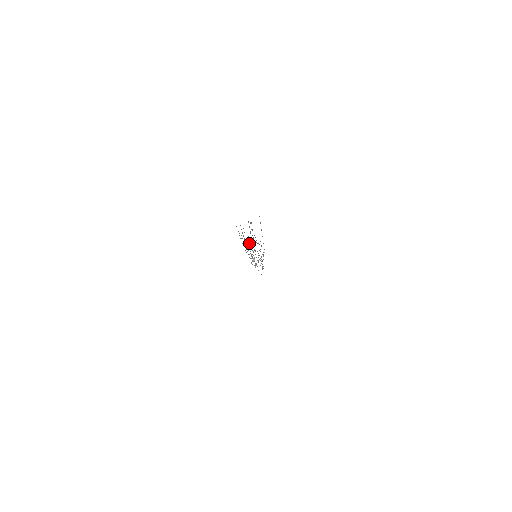
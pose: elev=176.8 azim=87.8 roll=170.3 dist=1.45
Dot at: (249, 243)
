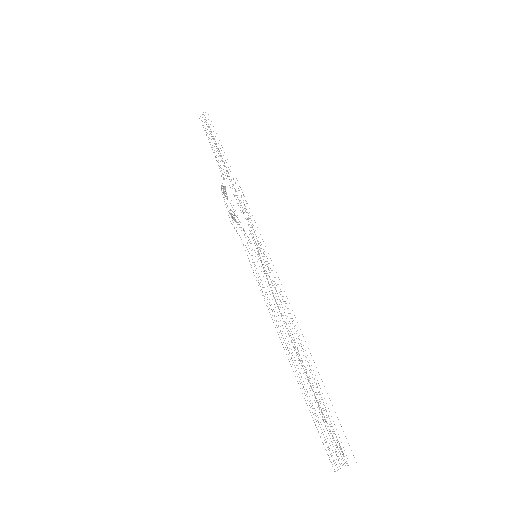
Dot at: occluded
